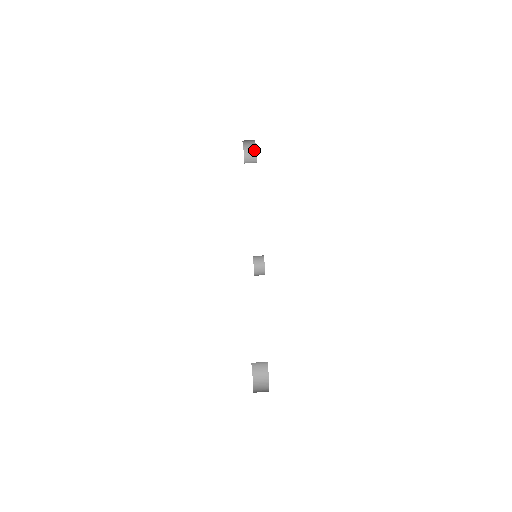
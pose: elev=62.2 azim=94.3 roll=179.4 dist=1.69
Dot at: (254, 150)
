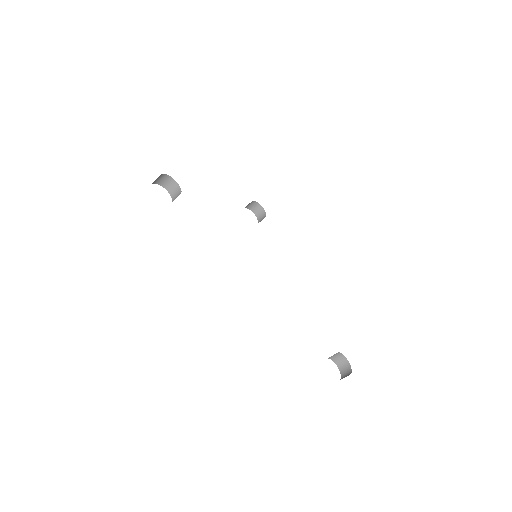
Dot at: (166, 176)
